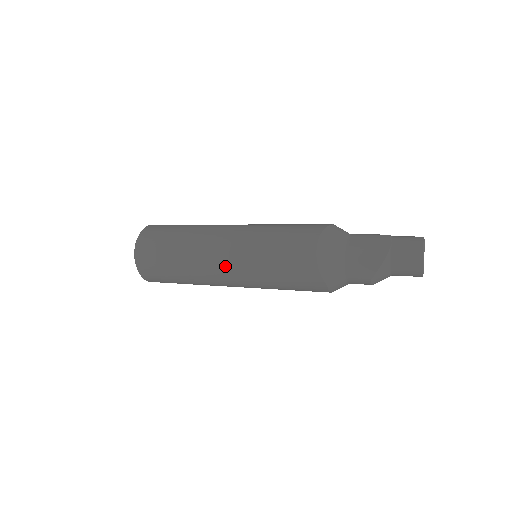
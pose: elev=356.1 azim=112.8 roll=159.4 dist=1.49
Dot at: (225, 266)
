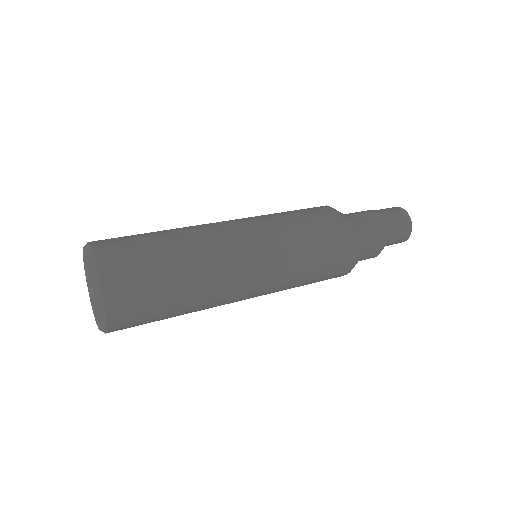
Dot at: (251, 255)
